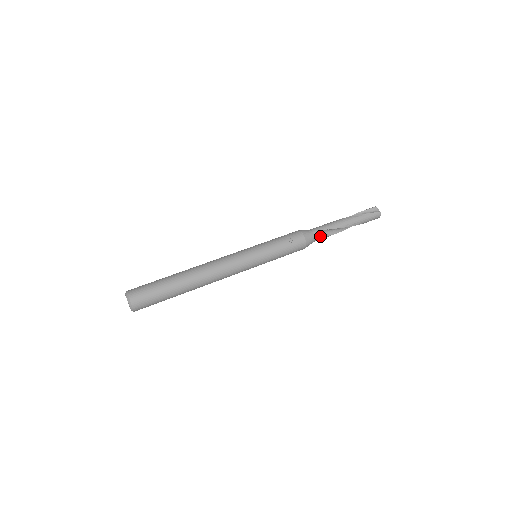
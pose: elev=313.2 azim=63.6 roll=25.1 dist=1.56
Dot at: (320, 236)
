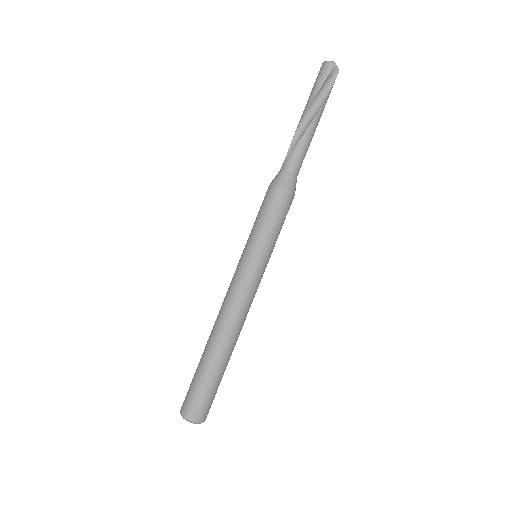
Dot at: (299, 169)
